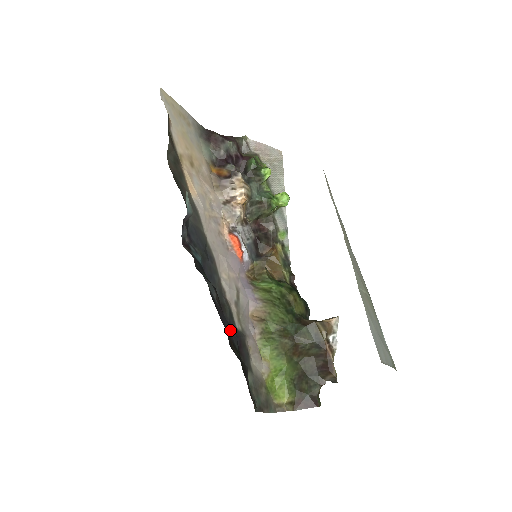
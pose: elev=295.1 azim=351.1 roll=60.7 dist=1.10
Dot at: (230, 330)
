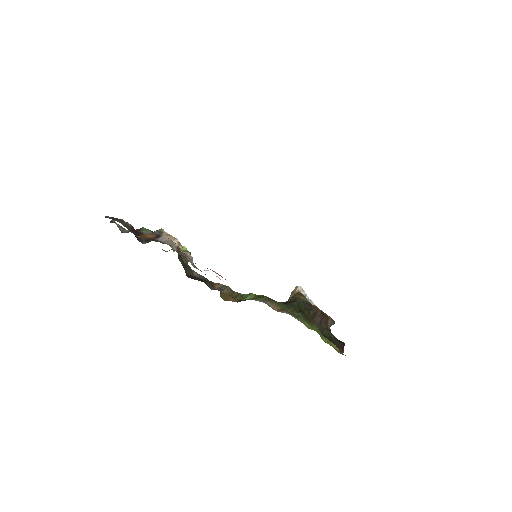
Dot at: occluded
